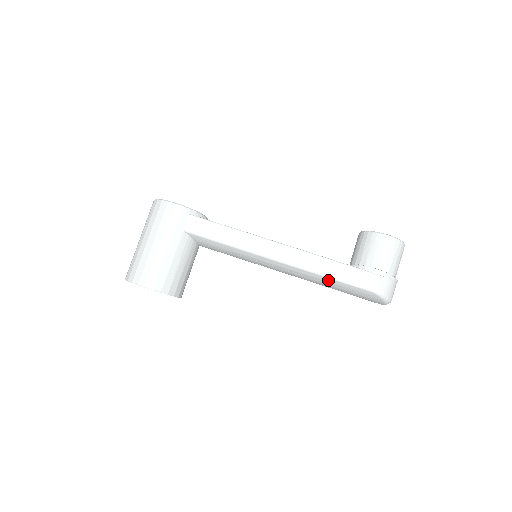
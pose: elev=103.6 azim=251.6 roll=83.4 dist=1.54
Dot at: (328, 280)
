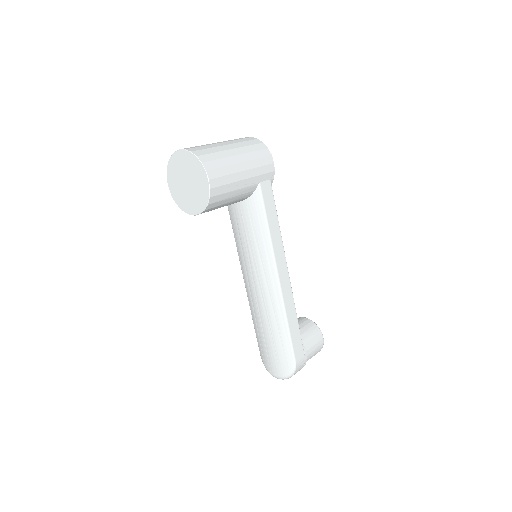
Dot at: (283, 326)
